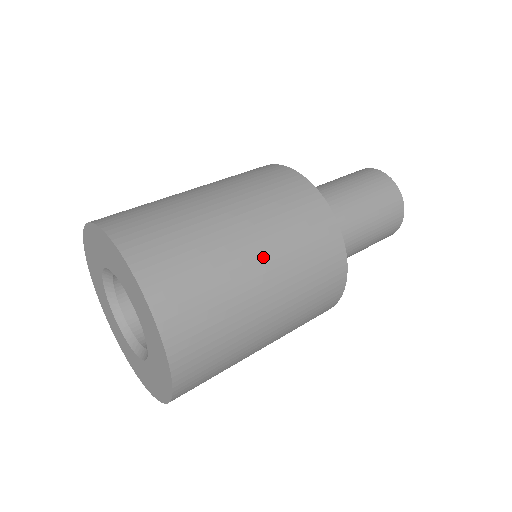
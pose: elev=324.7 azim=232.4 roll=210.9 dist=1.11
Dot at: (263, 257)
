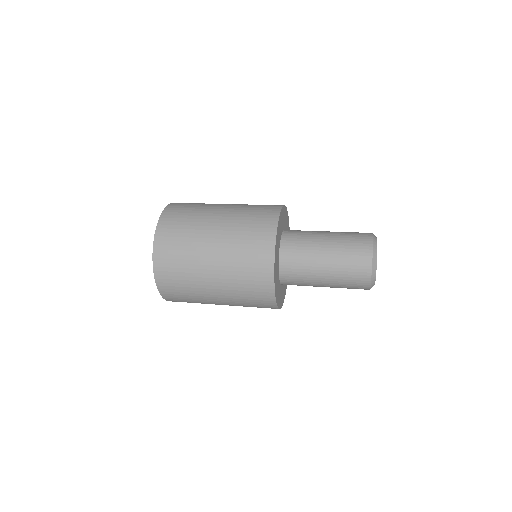
Dot at: (217, 279)
